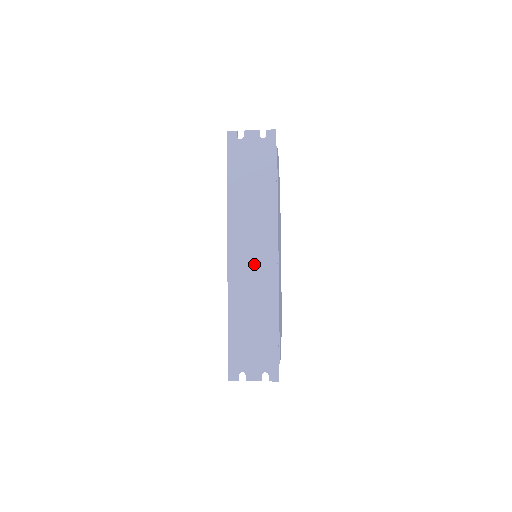
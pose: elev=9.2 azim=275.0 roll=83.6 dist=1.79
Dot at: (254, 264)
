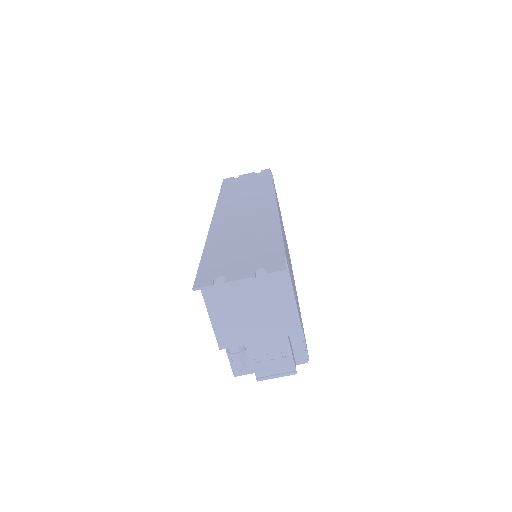
Dot at: (246, 212)
